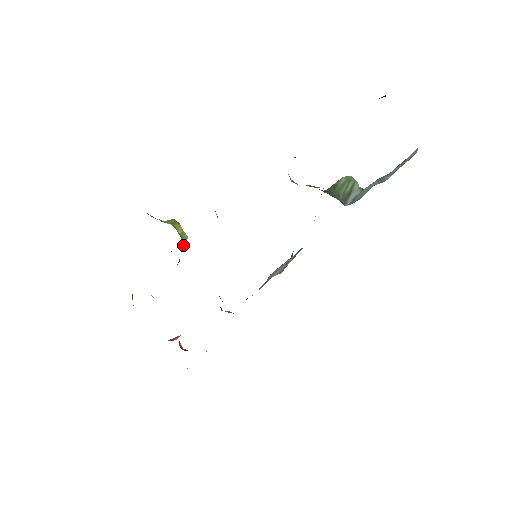
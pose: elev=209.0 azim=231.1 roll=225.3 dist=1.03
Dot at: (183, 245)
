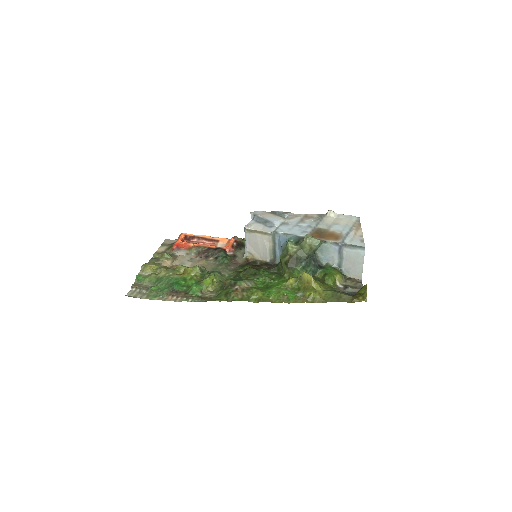
Dot at: (217, 278)
